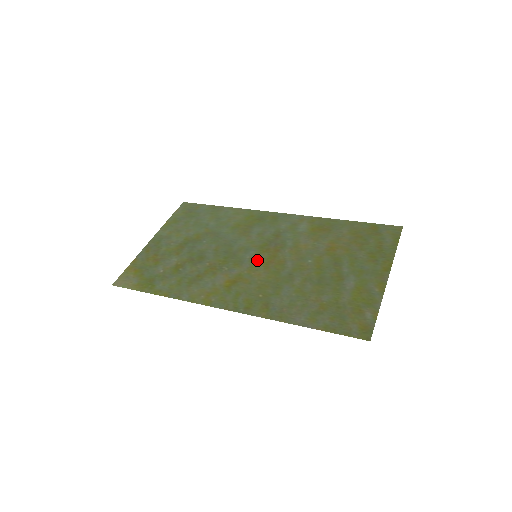
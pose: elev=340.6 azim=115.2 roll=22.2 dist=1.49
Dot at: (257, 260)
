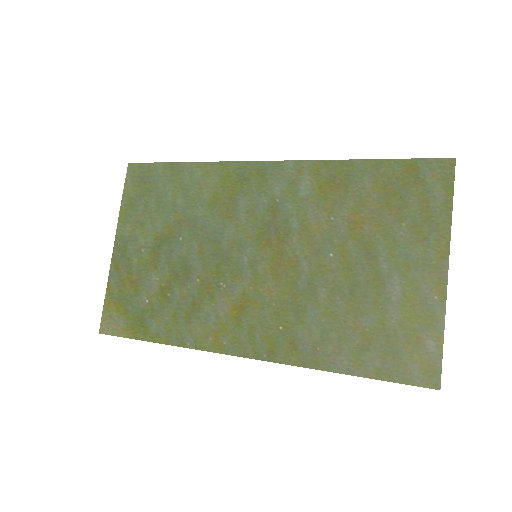
Dot at: (259, 264)
